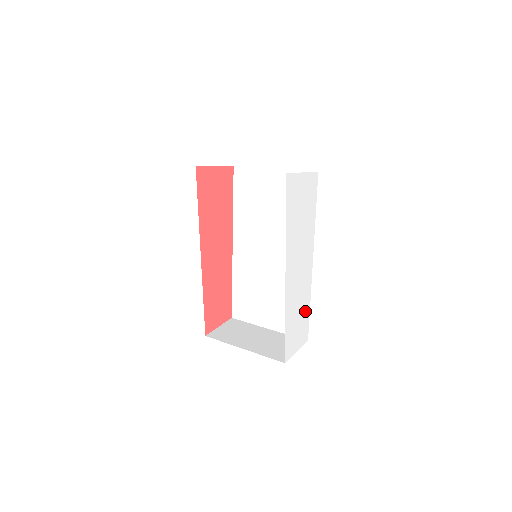
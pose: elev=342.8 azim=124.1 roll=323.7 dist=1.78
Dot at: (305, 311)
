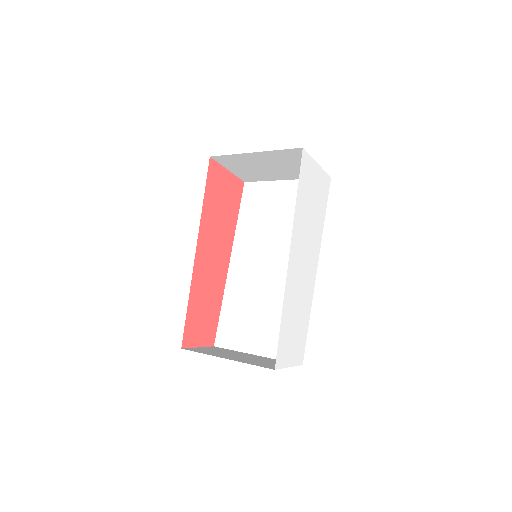
Dot at: (303, 322)
